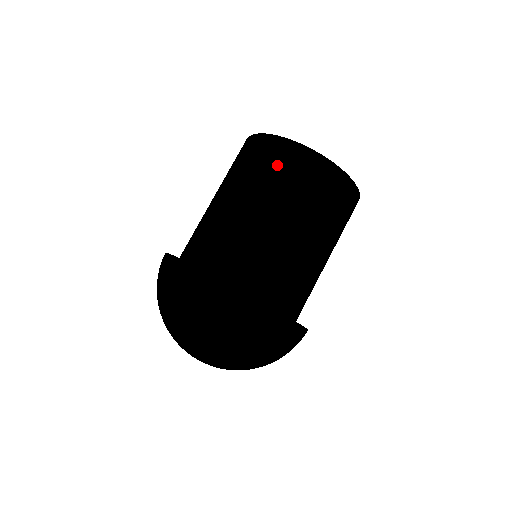
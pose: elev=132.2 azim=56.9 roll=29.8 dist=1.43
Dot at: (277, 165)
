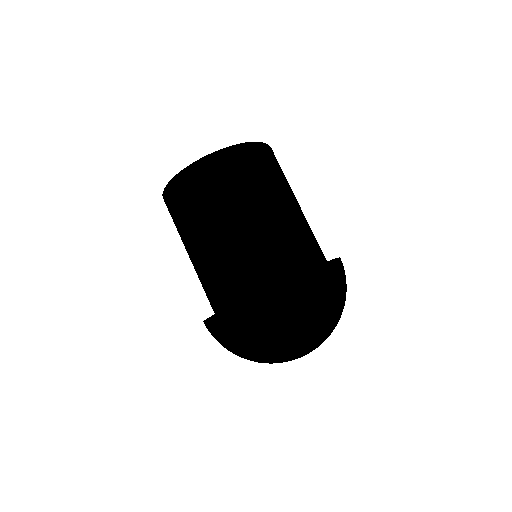
Dot at: (217, 180)
